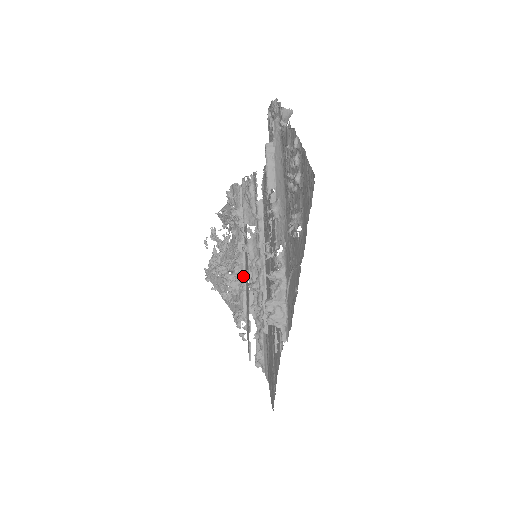
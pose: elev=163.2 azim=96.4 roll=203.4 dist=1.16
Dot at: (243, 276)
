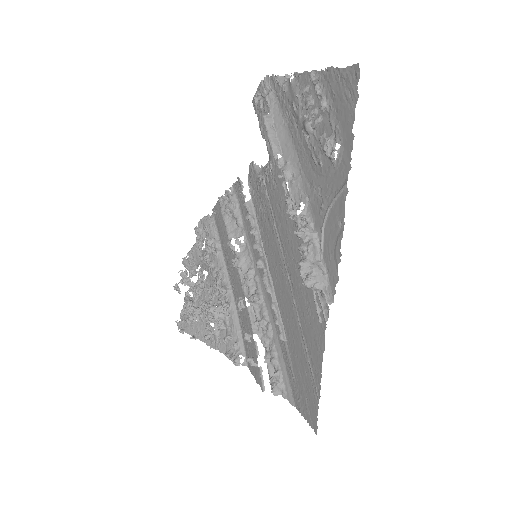
Dot at: (232, 304)
